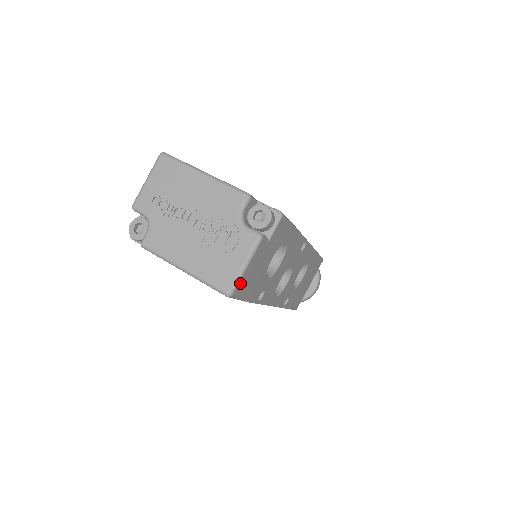
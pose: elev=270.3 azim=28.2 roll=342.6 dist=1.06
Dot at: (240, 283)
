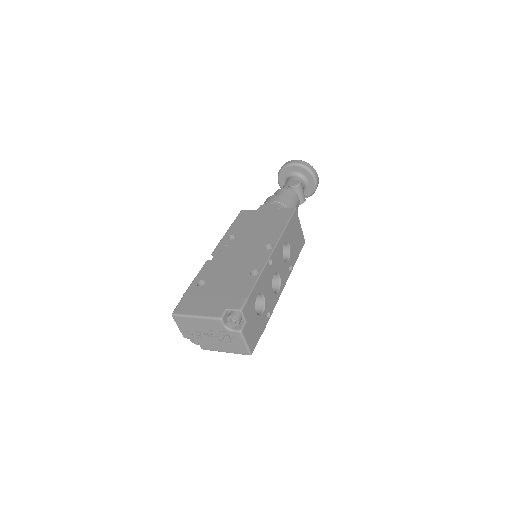
Dot at: (251, 347)
